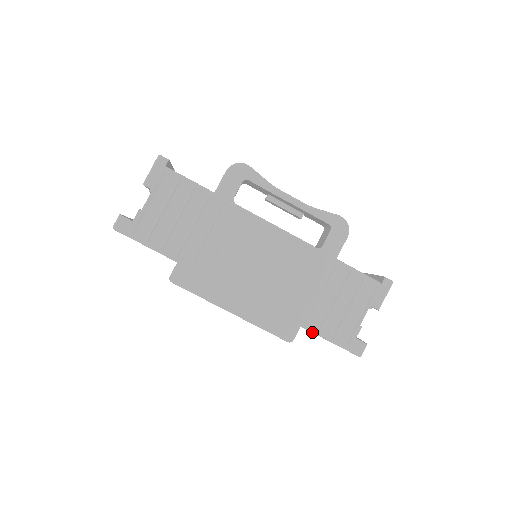
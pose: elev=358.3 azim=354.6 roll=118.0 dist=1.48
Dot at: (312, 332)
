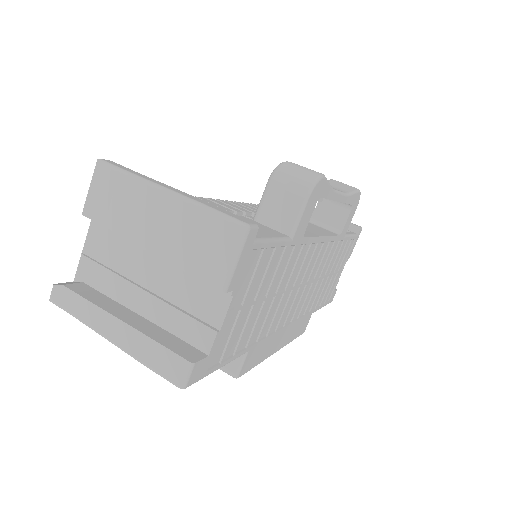
Dot at: (315, 311)
